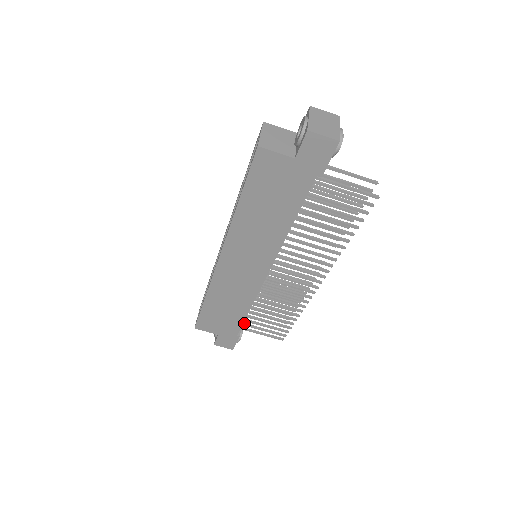
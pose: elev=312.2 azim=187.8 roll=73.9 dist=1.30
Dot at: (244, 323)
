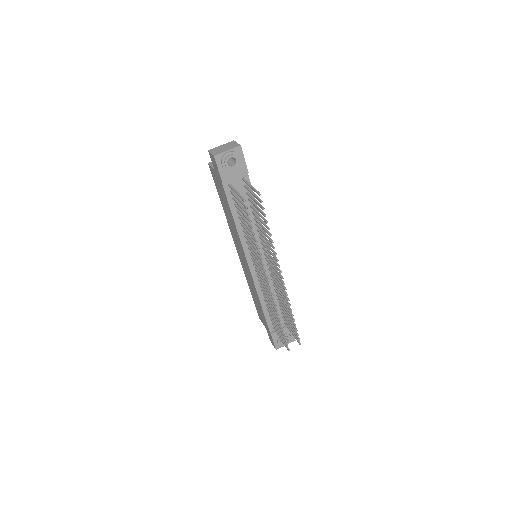
Dot at: occluded
